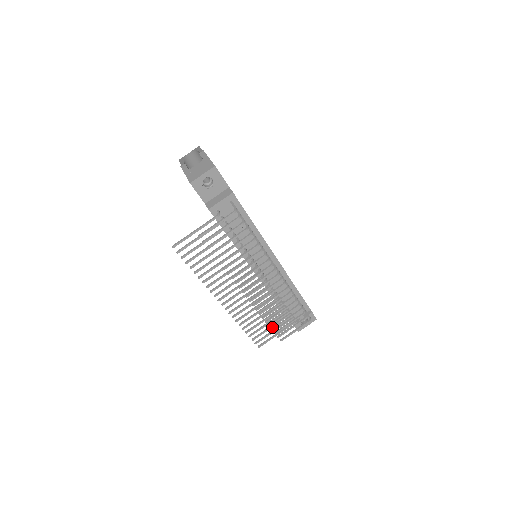
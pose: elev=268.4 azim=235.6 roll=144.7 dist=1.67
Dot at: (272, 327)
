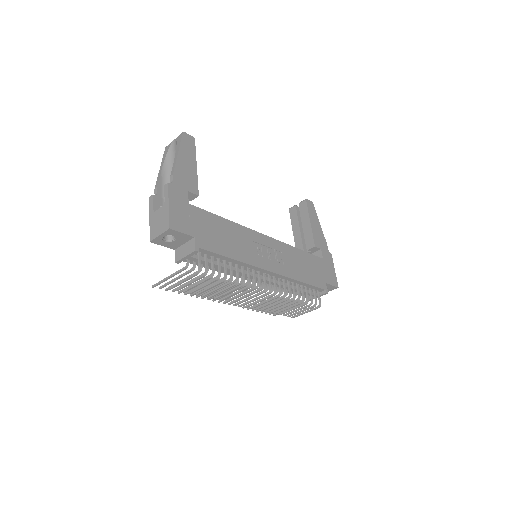
Dot at: occluded
